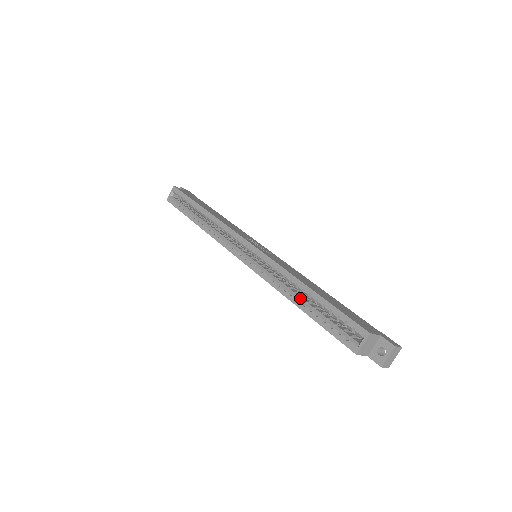
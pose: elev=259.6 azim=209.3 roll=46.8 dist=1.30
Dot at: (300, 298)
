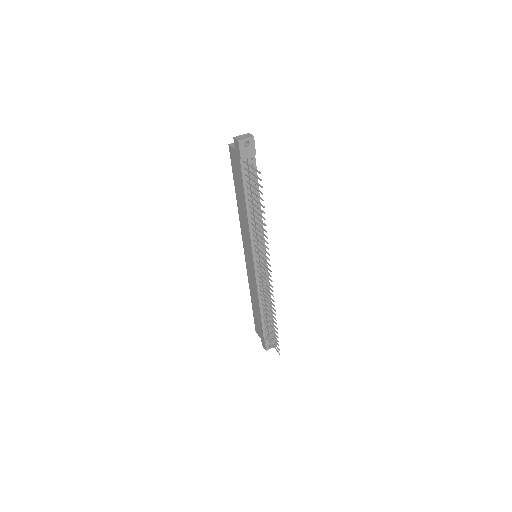
Dot at: occluded
